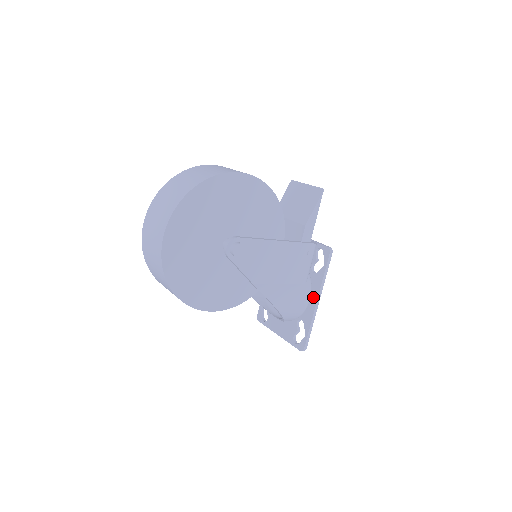
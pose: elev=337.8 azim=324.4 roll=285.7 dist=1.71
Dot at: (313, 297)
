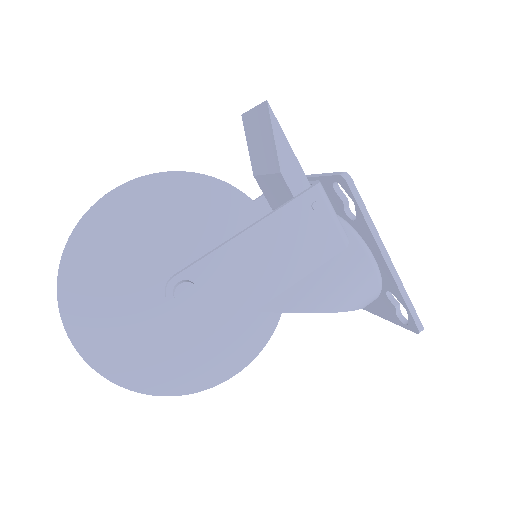
Dot at: (376, 255)
